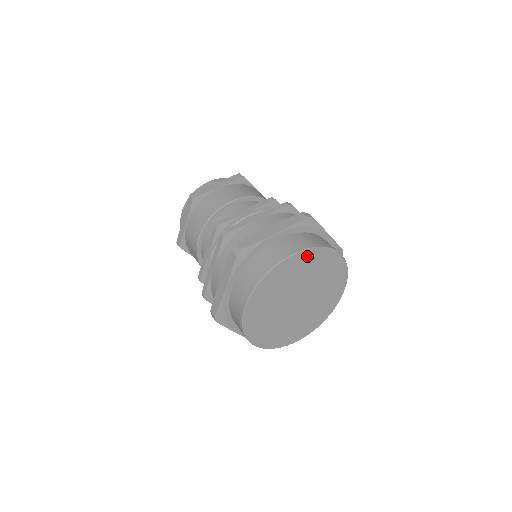
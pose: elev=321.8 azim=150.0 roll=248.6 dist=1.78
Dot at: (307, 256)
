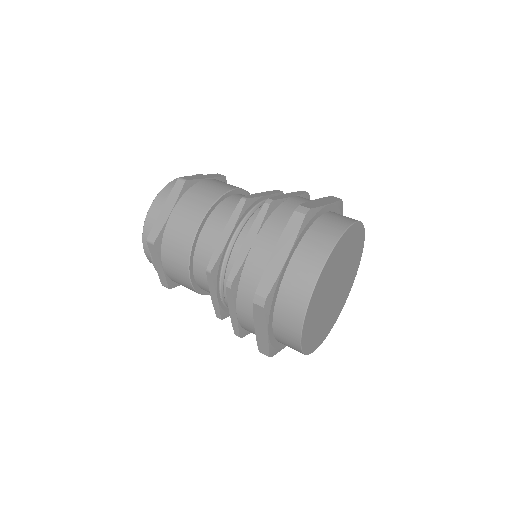
Dot at: (331, 258)
